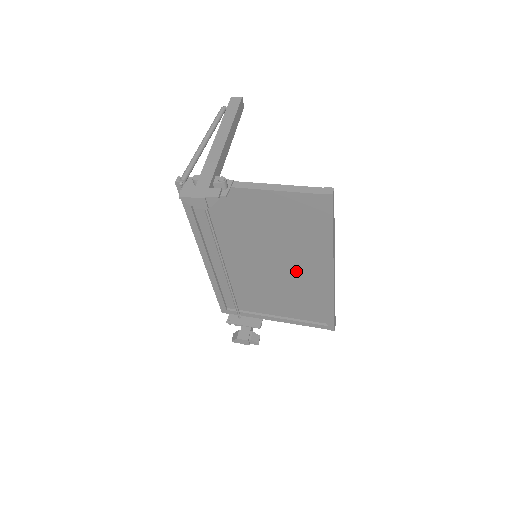
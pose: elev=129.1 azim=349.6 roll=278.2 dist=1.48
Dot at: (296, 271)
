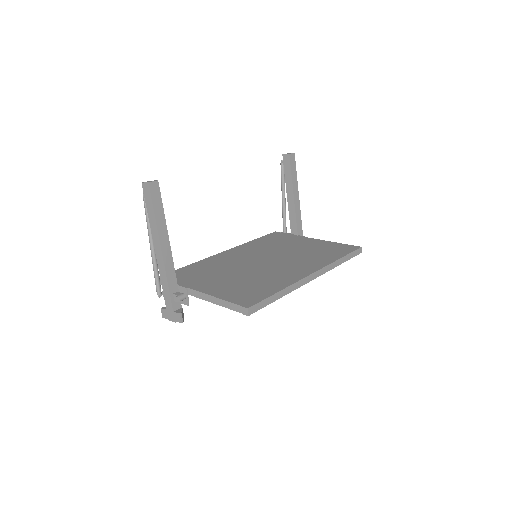
Dot at: occluded
